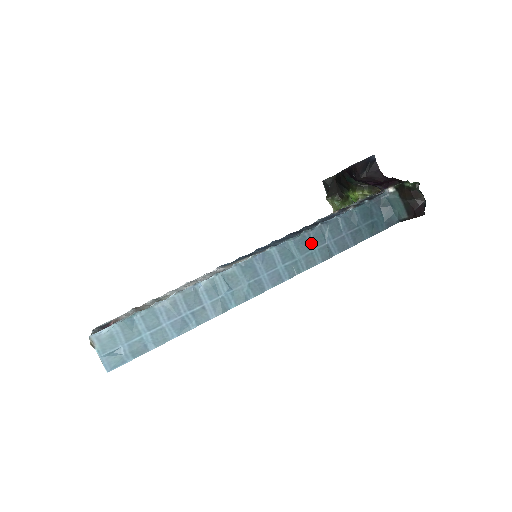
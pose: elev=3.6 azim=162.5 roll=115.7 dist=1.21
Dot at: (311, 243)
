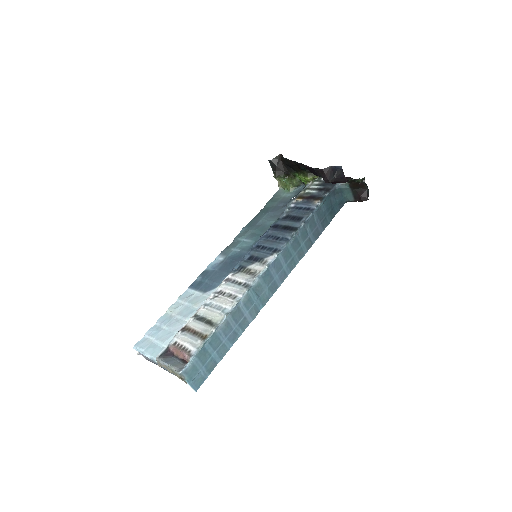
Dot at: (300, 240)
